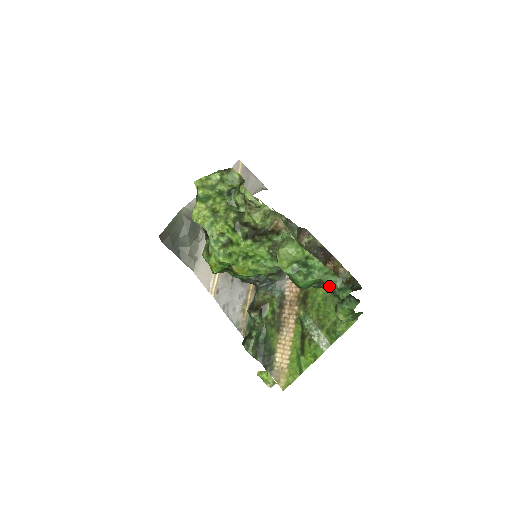
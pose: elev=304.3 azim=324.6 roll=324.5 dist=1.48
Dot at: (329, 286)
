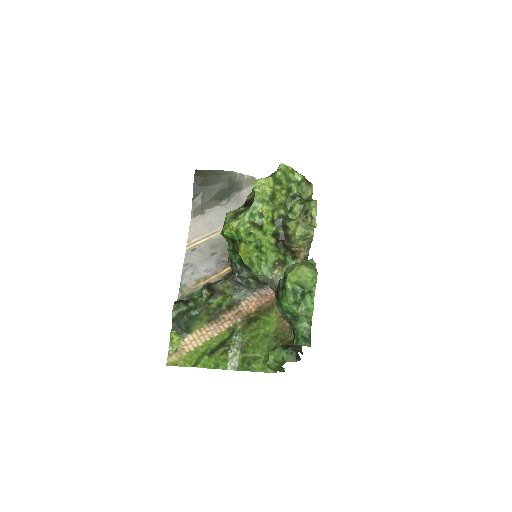
Dot at: (298, 327)
